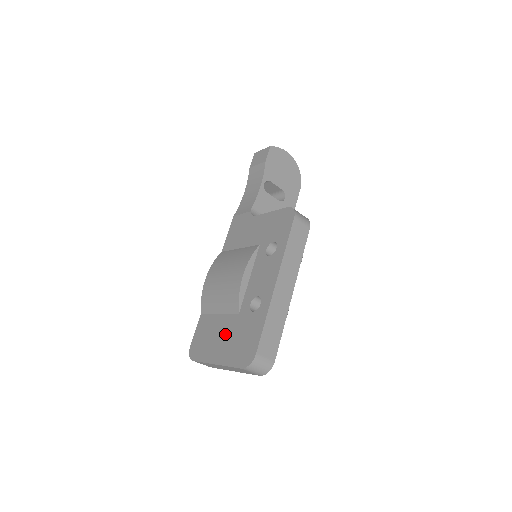
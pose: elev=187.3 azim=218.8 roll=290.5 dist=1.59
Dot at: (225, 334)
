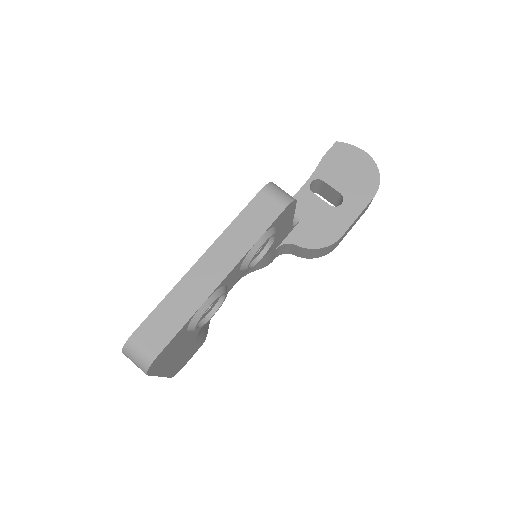
Dot at: occluded
